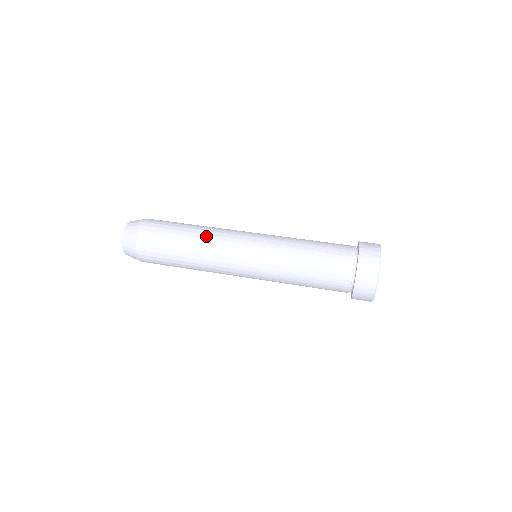
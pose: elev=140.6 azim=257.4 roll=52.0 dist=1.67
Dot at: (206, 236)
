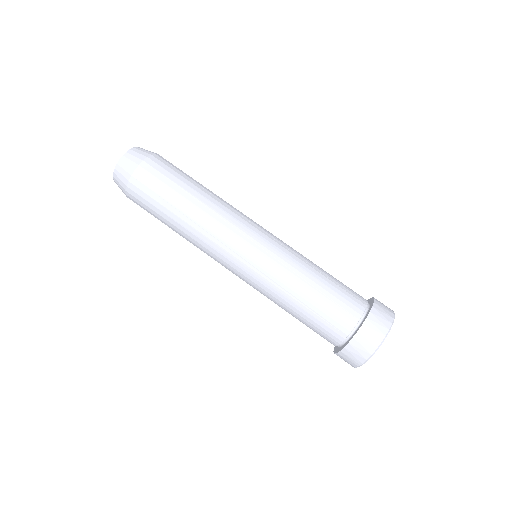
Dot at: (196, 232)
